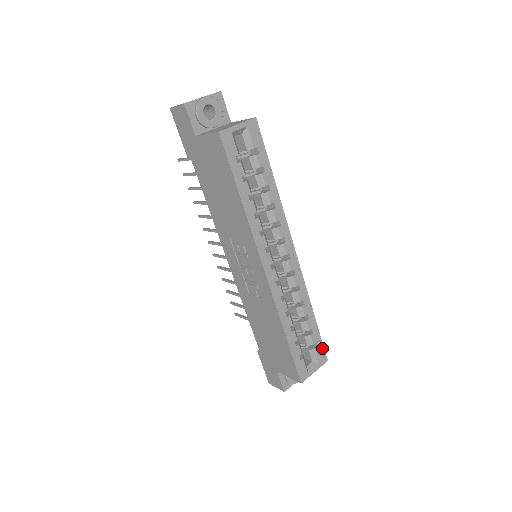
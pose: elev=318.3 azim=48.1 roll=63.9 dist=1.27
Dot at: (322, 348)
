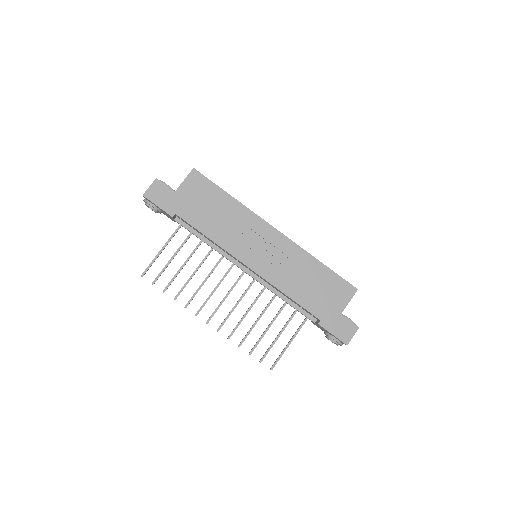
Dot at: occluded
